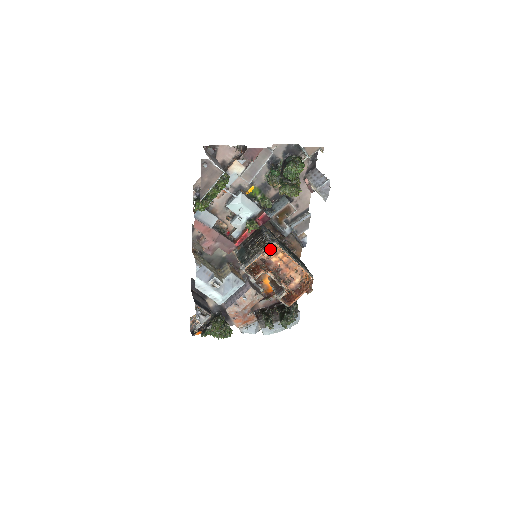
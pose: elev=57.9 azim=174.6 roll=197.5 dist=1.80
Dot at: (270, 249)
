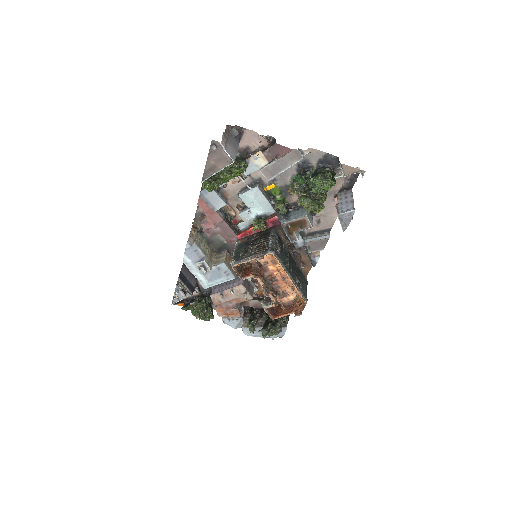
Dot at: (269, 256)
